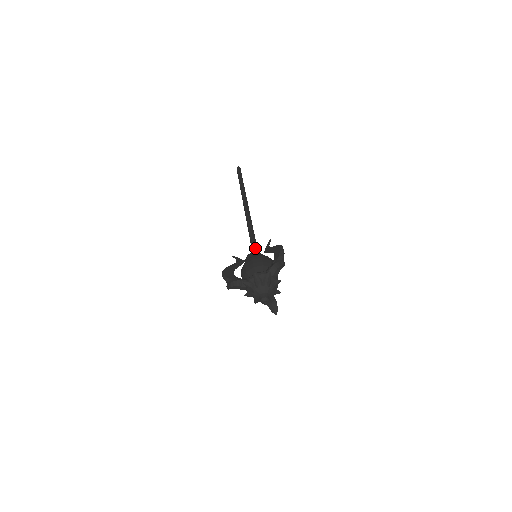
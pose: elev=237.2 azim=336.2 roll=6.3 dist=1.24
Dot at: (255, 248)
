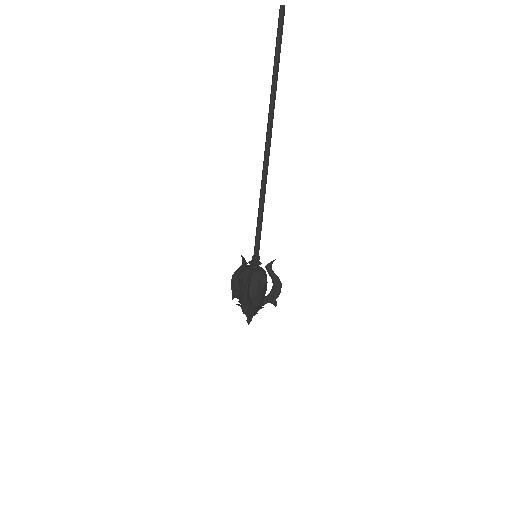
Dot at: (255, 247)
